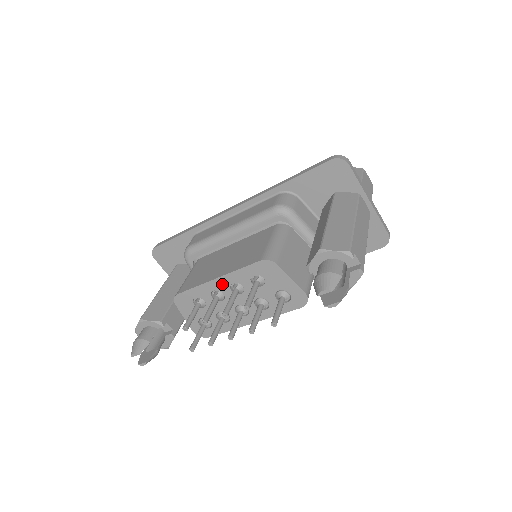
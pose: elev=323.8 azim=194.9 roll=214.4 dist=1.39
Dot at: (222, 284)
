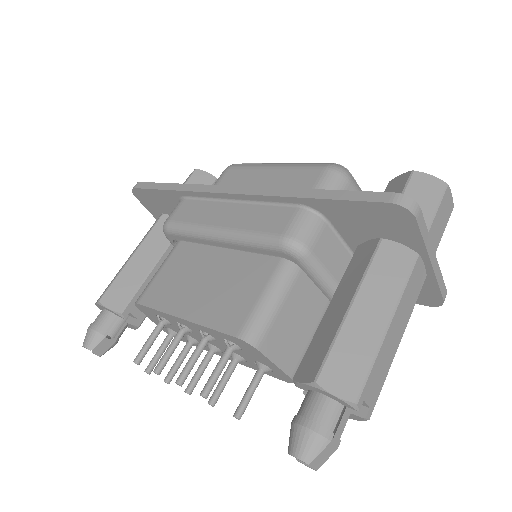
Dot at: (189, 325)
